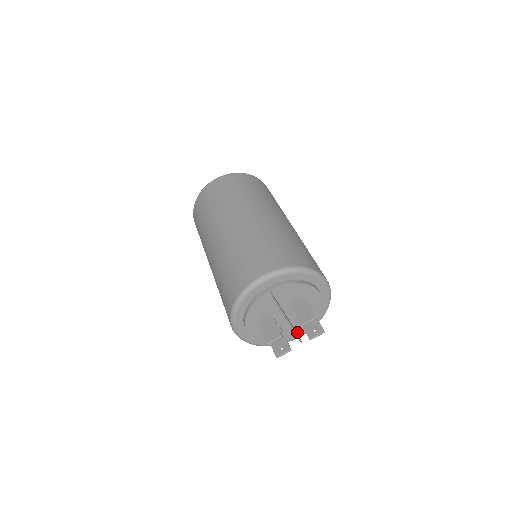
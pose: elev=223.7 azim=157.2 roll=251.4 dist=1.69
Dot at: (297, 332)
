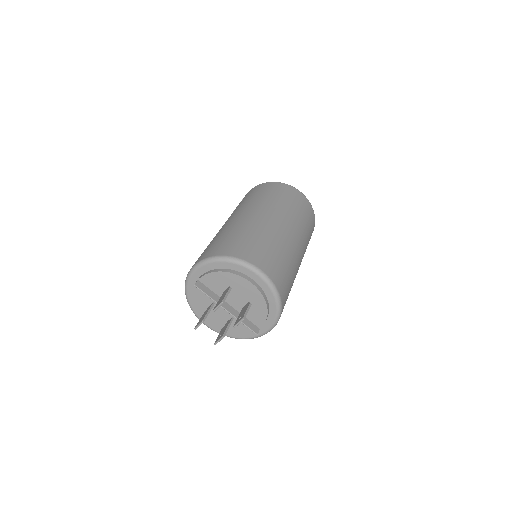
Dot at: (255, 324)
